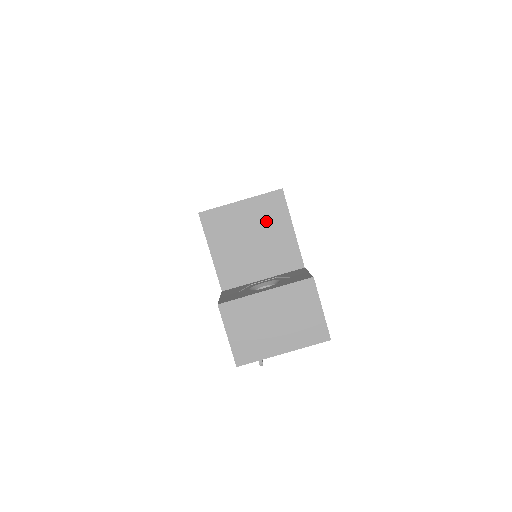
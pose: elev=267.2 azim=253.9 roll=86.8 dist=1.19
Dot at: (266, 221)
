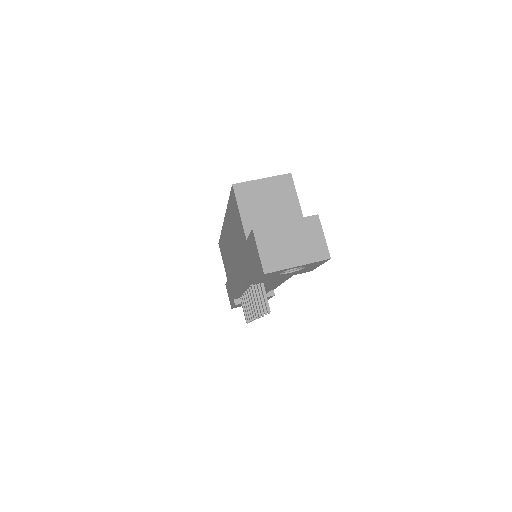
Dot at: (279, 193)
